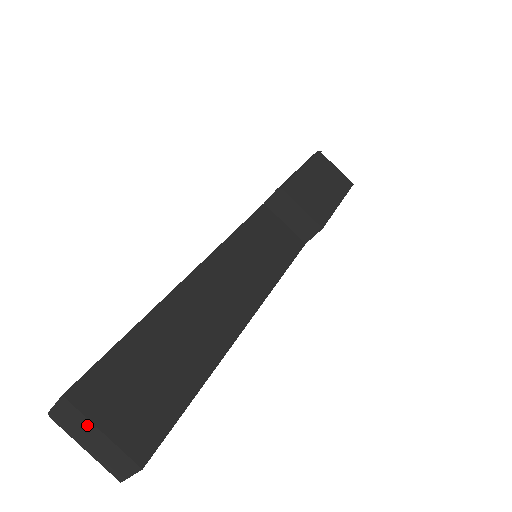
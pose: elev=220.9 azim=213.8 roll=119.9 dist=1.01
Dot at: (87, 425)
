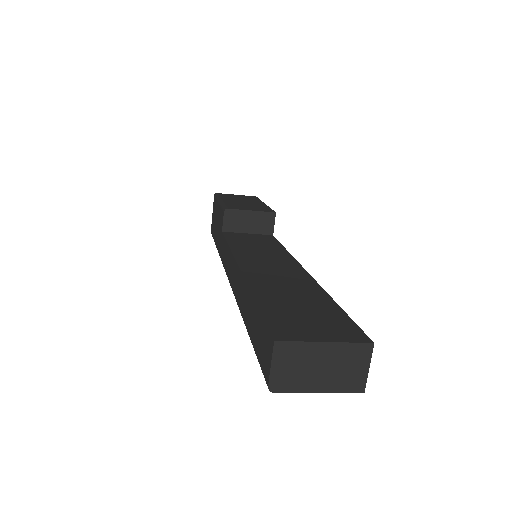
Dot at: (309, 352)
